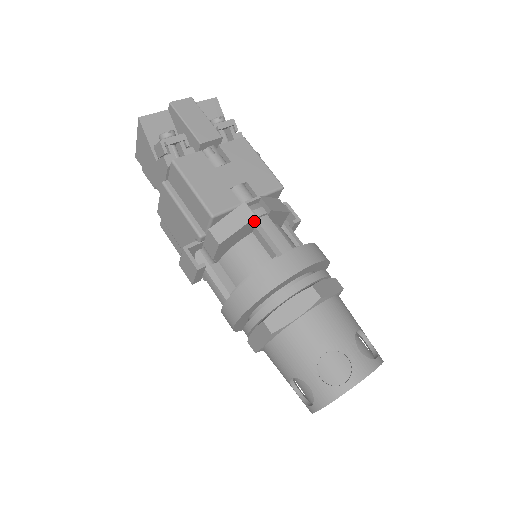
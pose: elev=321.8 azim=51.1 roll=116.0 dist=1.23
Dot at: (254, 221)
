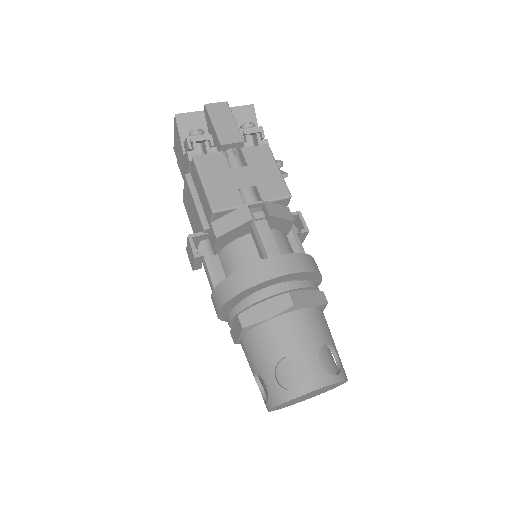
Dot at: (252, 223)
